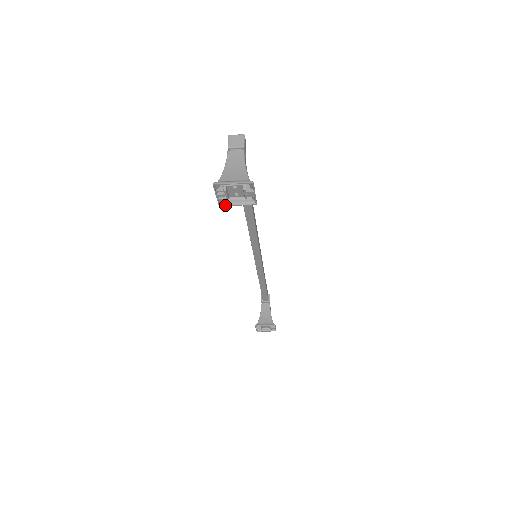
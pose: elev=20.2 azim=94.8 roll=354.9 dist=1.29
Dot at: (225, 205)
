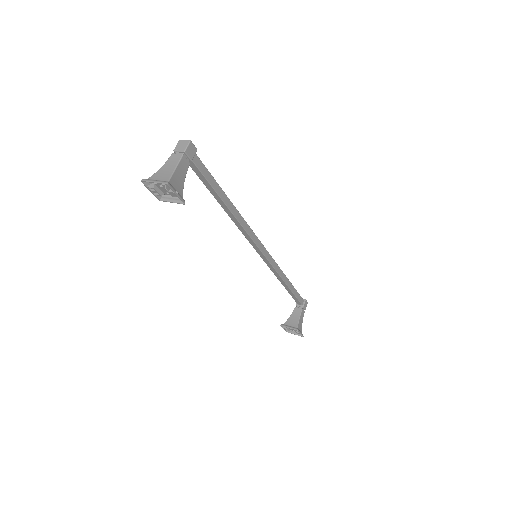
Dot at: (163, 200)
